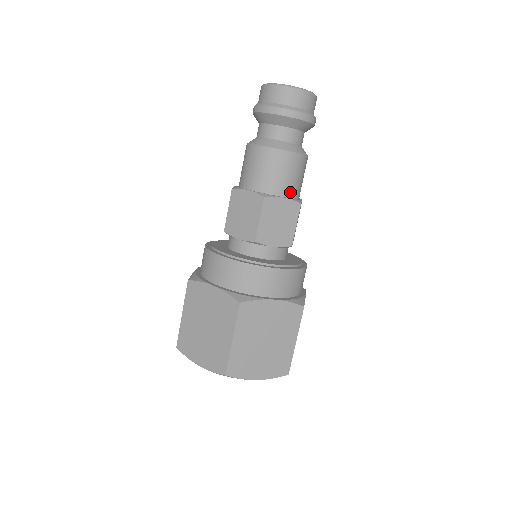
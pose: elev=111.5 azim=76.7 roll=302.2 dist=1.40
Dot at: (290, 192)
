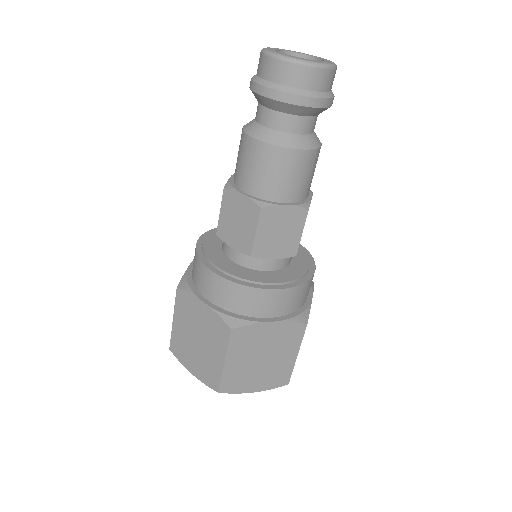
Dot at: (295, 196)
